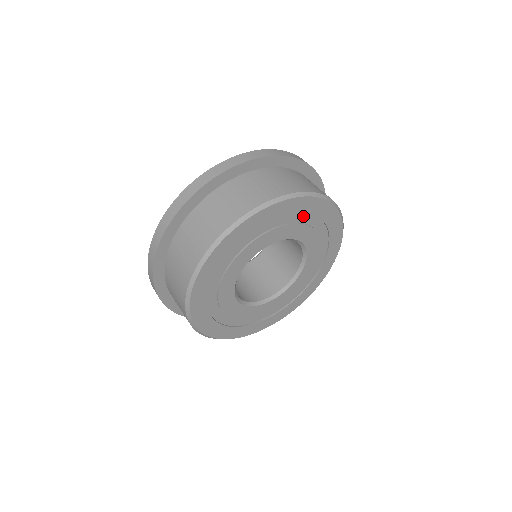
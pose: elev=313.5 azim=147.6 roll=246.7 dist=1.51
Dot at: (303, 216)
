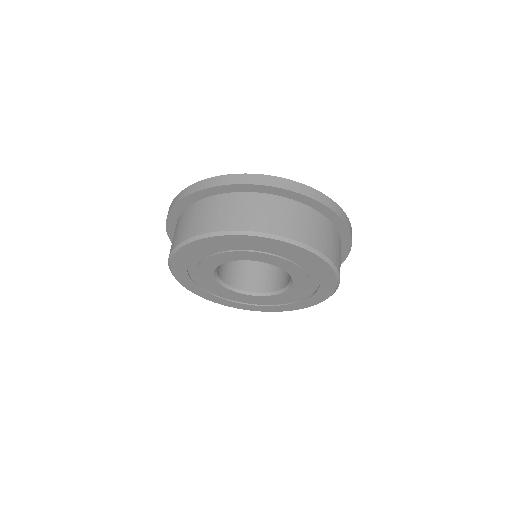
Dot at: (293, 256)
